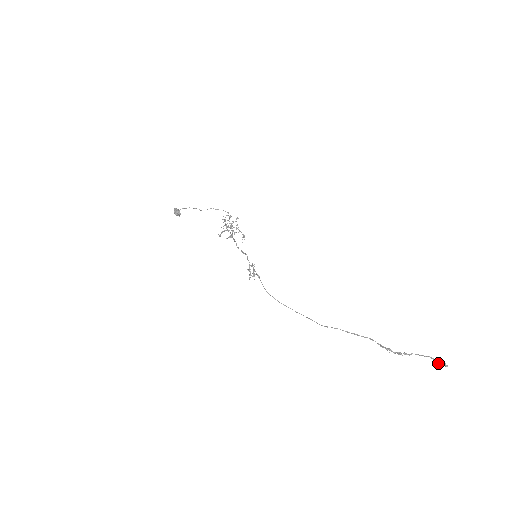
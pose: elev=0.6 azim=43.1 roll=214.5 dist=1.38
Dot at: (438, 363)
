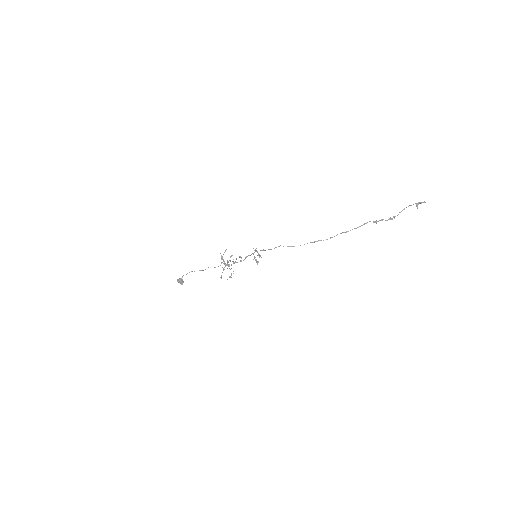
Dot at: (418, 203)
